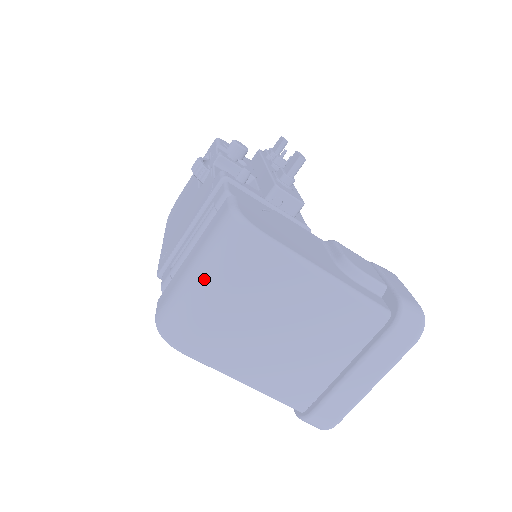
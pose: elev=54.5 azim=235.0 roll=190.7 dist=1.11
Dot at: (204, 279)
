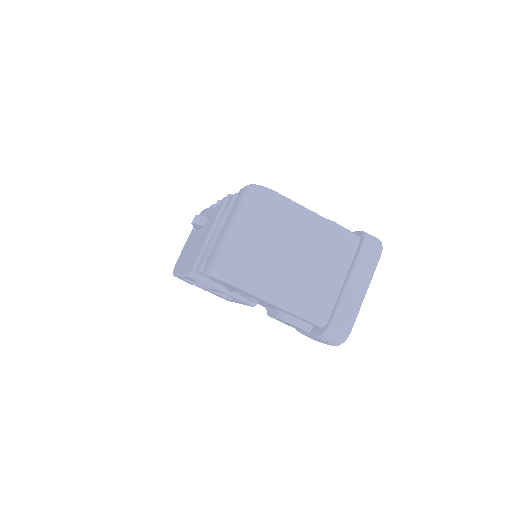
Dot at: (241, 226)
